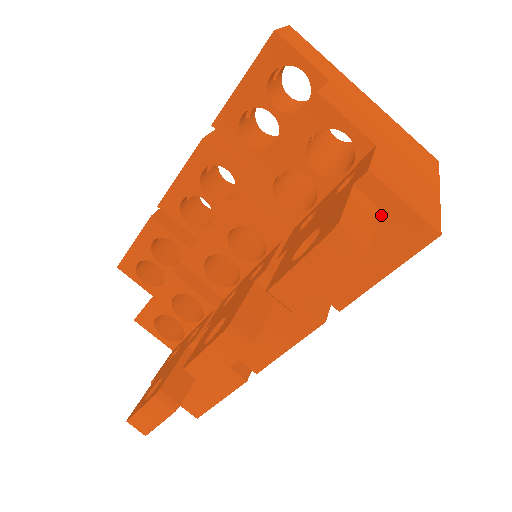
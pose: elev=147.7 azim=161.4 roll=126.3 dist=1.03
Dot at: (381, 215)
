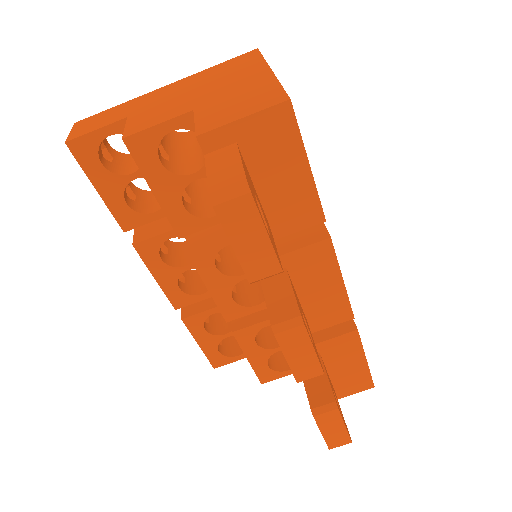
Dot at: (245, 144)
